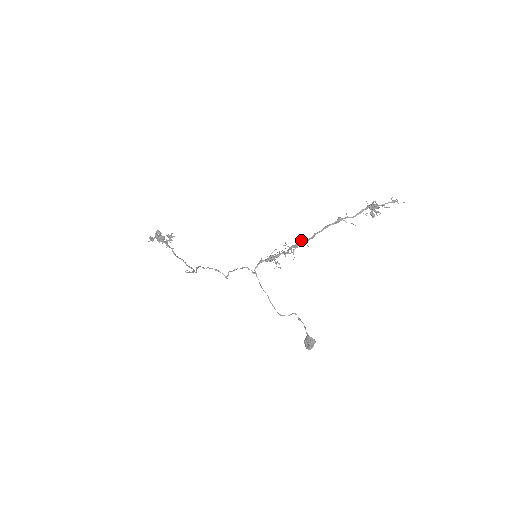
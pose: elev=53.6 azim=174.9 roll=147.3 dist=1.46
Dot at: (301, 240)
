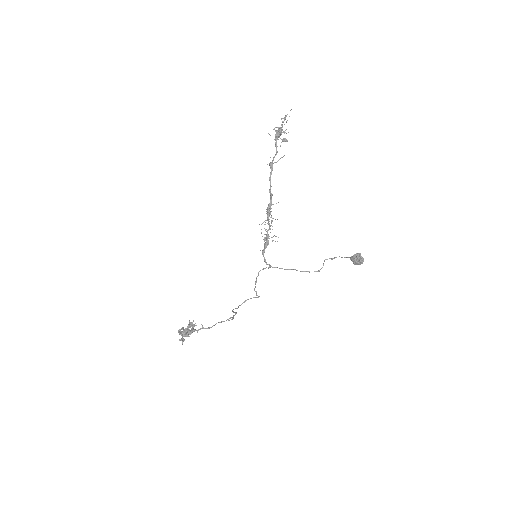
Dot at: occluded
